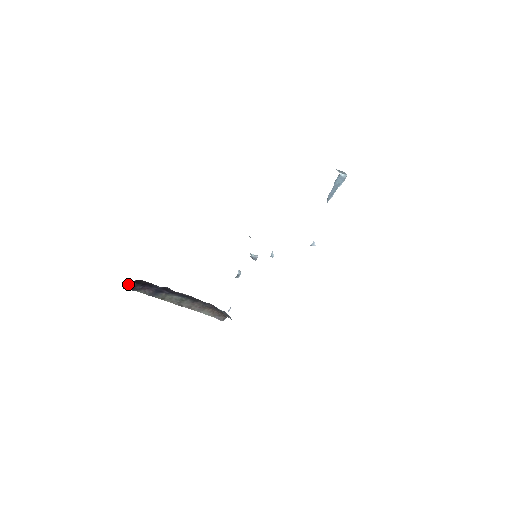
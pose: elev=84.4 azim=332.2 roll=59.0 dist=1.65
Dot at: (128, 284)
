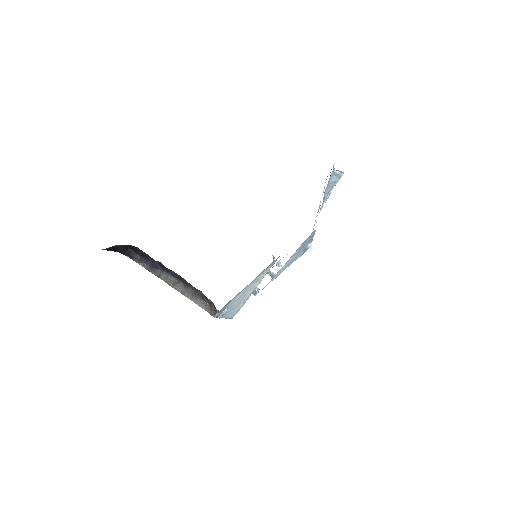
Dot at: (128, 251)
